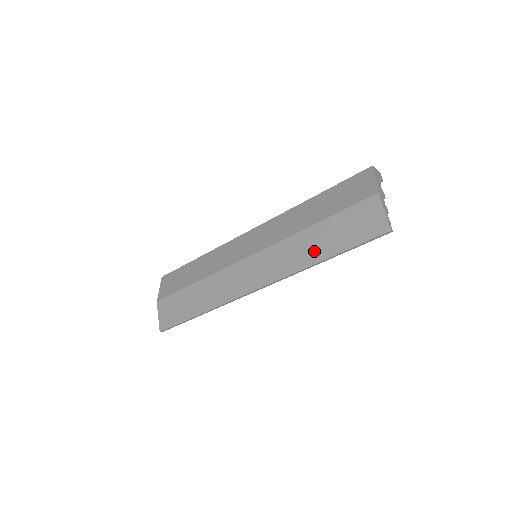
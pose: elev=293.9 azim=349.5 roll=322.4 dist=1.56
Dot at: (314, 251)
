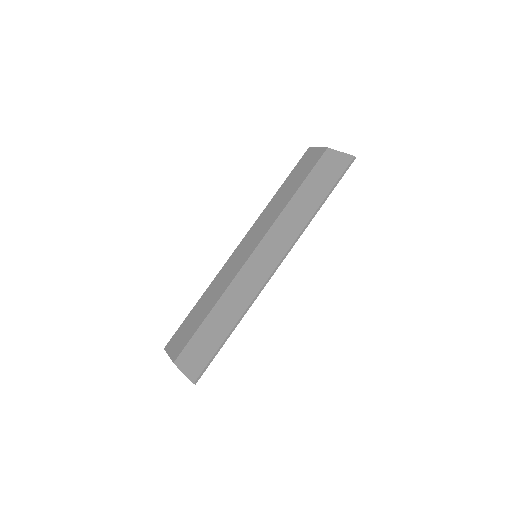
Dot at: (307, 207)
